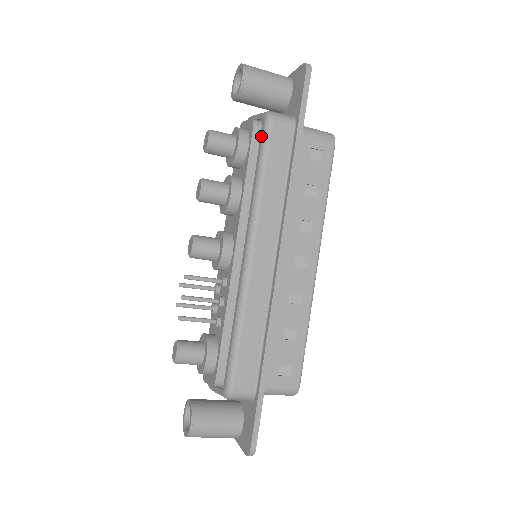
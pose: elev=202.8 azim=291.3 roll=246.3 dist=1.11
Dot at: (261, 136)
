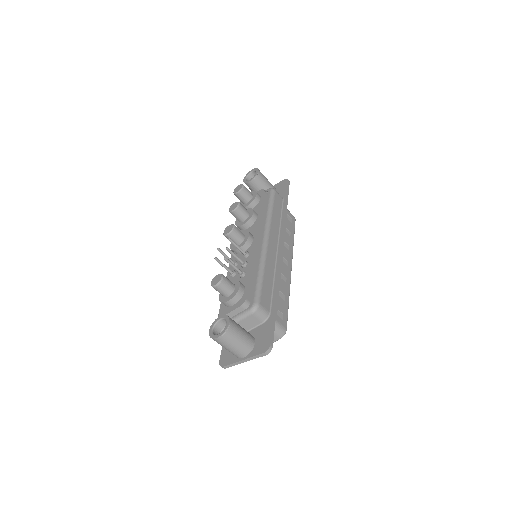
Dot at: (269, 195)
